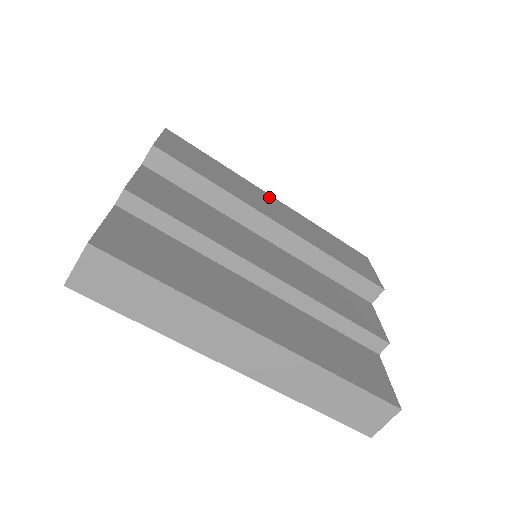
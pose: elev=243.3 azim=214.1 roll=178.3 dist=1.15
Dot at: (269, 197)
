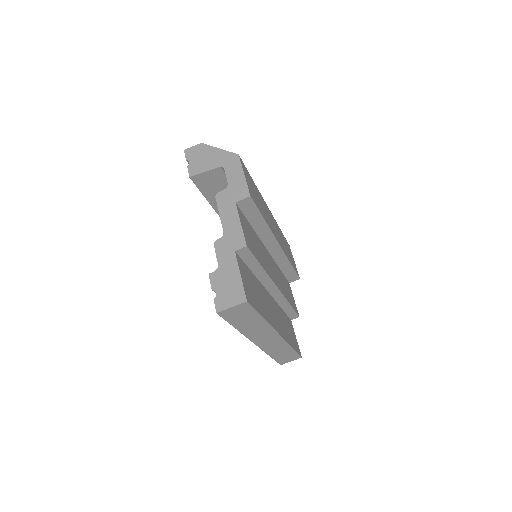
Dot at: (268, 210)
